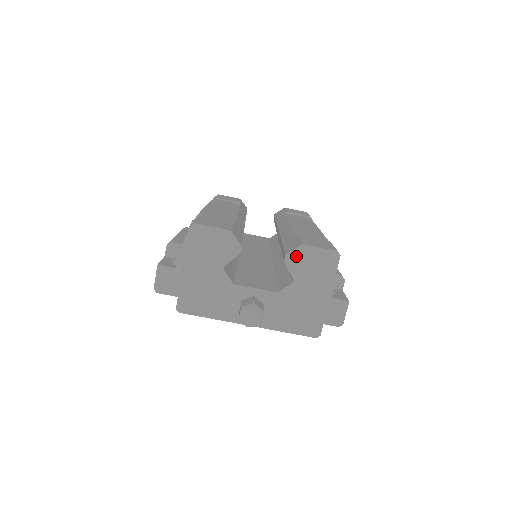
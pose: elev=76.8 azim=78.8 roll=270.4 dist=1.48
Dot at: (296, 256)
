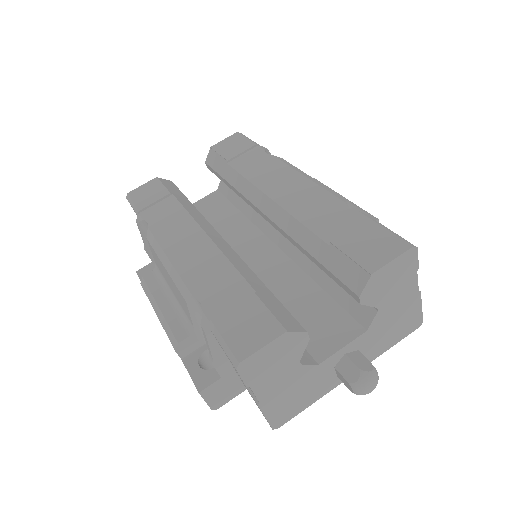
Dot at: (371, 289)
